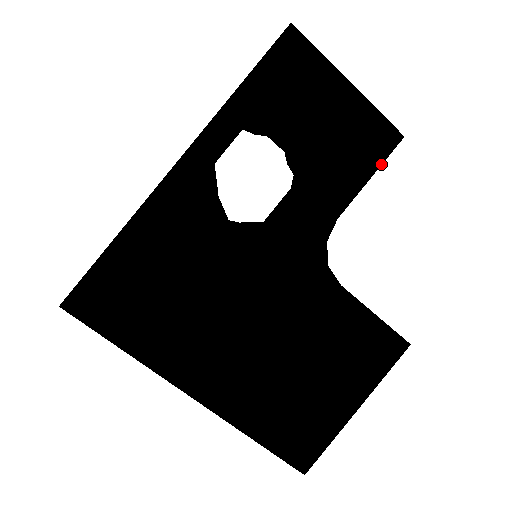
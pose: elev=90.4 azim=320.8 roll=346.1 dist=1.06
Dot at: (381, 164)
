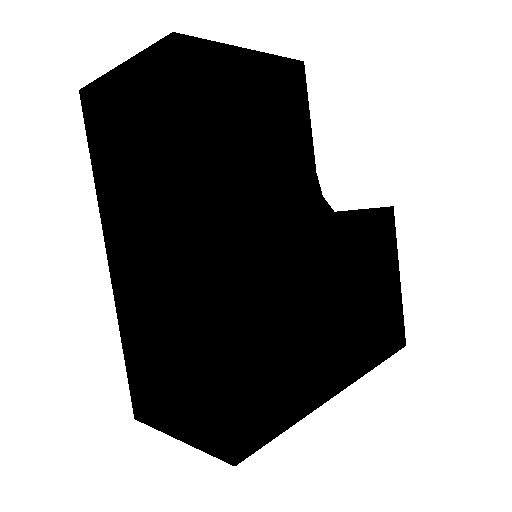
Dot at: occluded
